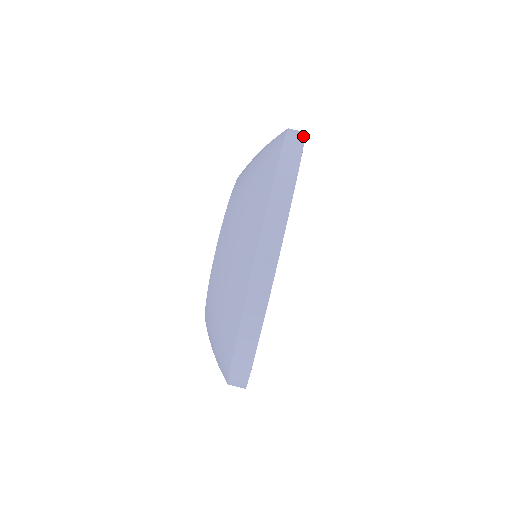
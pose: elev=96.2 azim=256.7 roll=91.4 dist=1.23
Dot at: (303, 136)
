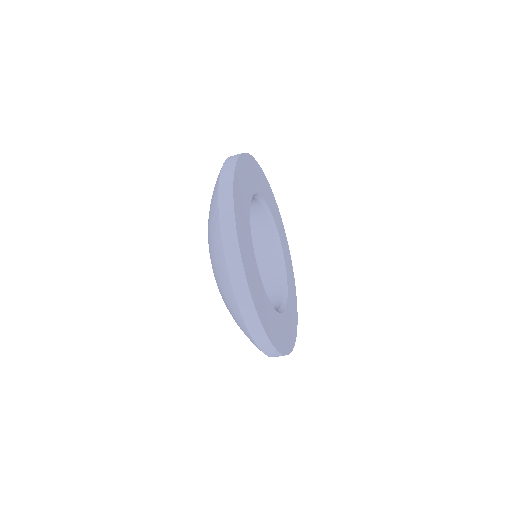
Dot at: (231, 181)
